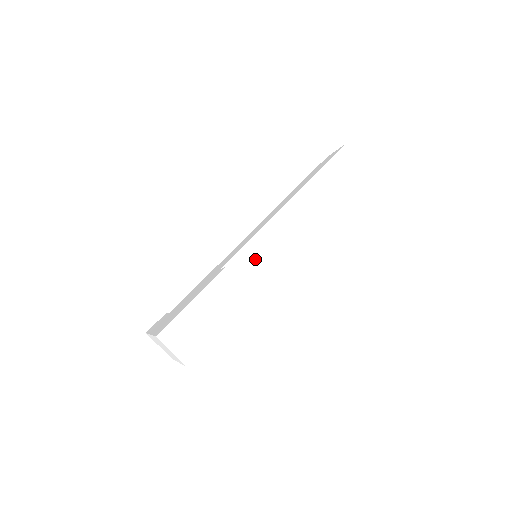
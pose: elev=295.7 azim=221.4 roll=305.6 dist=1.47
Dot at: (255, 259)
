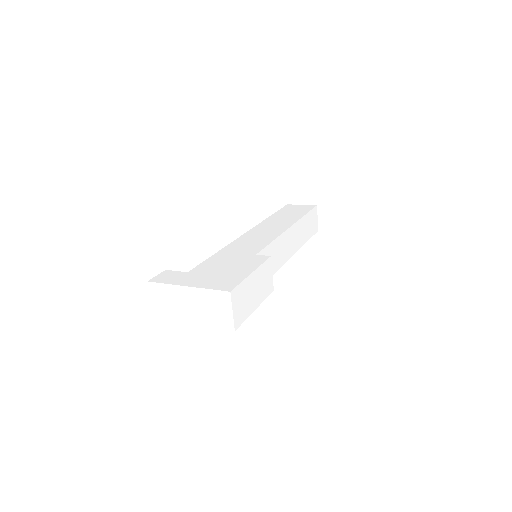
Dot at: occluded
